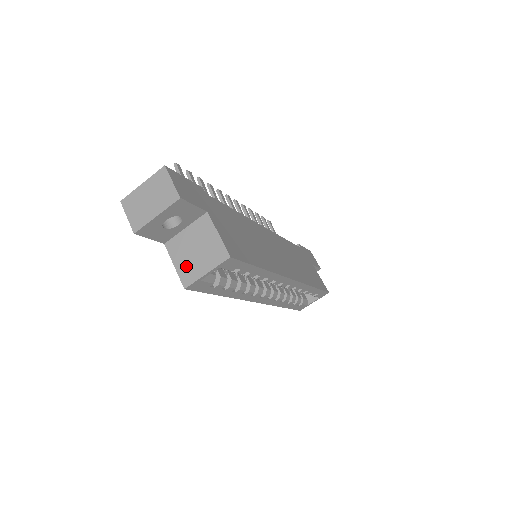
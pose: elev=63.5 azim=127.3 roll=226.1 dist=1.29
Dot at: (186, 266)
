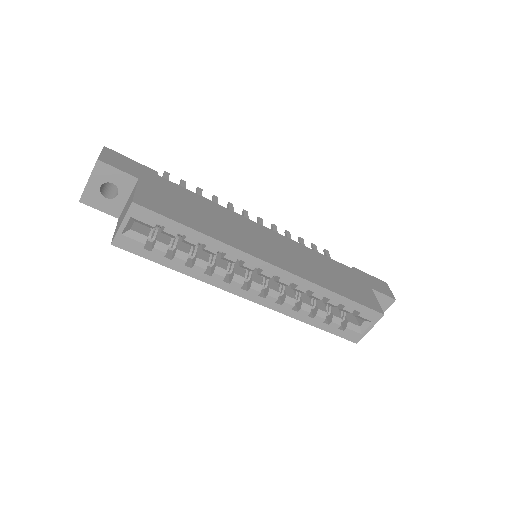
Dot at: (118, 226)
